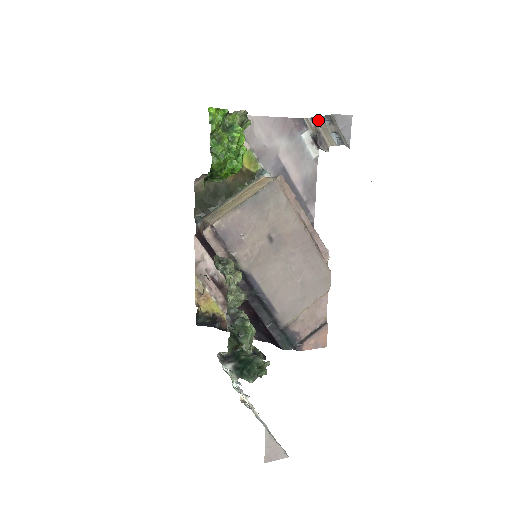
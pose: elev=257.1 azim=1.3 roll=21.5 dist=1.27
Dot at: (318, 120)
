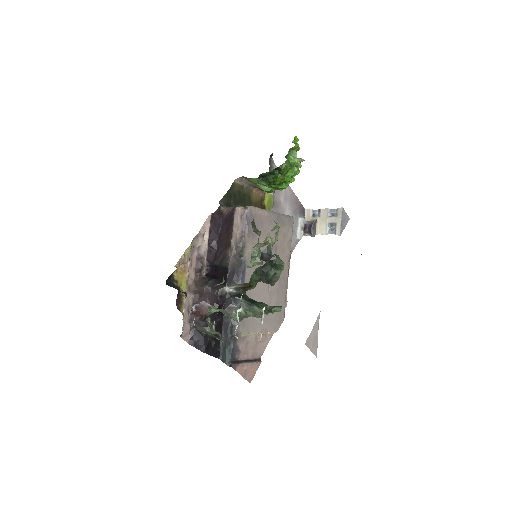
Dot at: (322, 211)
